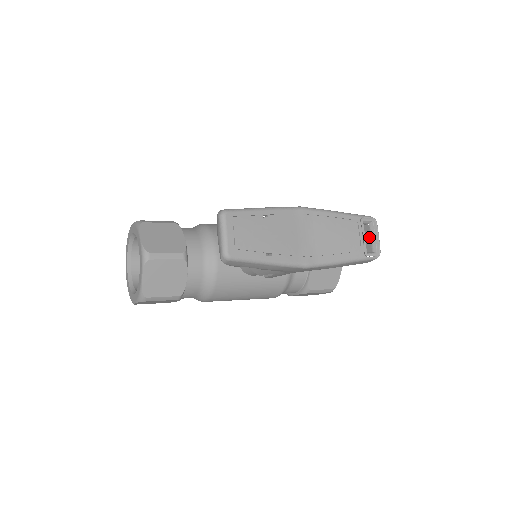
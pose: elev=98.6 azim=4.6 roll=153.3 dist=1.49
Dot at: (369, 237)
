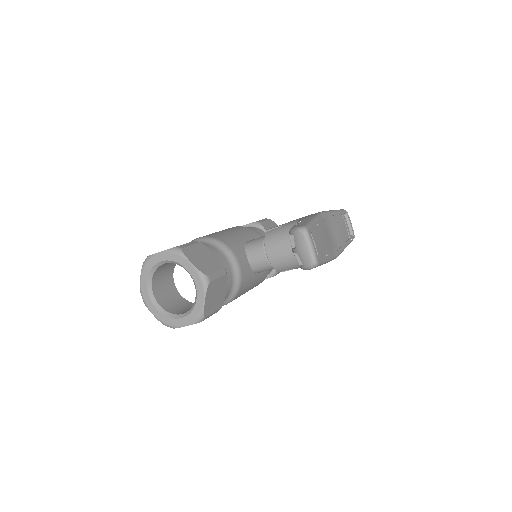
Dot at: occluded
